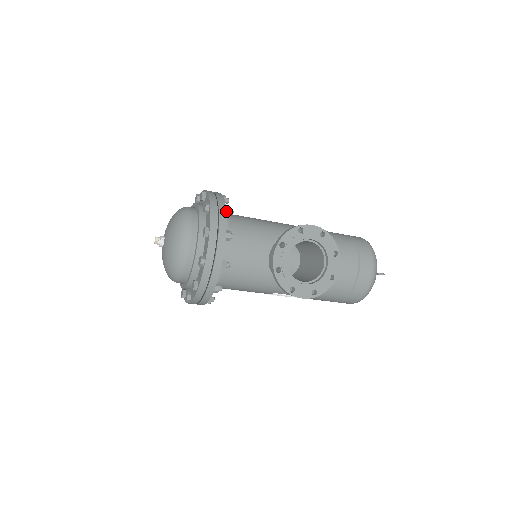
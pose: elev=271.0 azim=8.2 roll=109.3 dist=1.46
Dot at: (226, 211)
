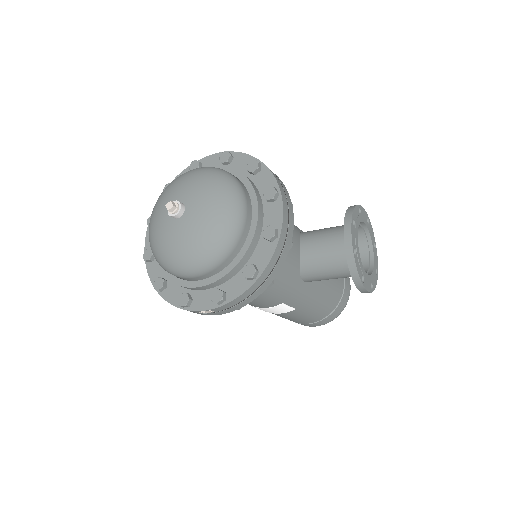
Dot at: occluded
